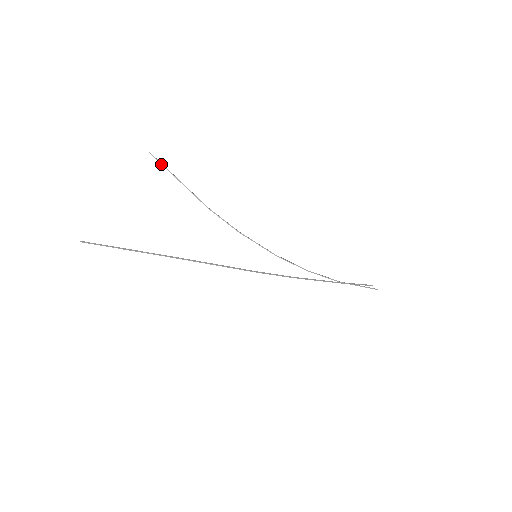
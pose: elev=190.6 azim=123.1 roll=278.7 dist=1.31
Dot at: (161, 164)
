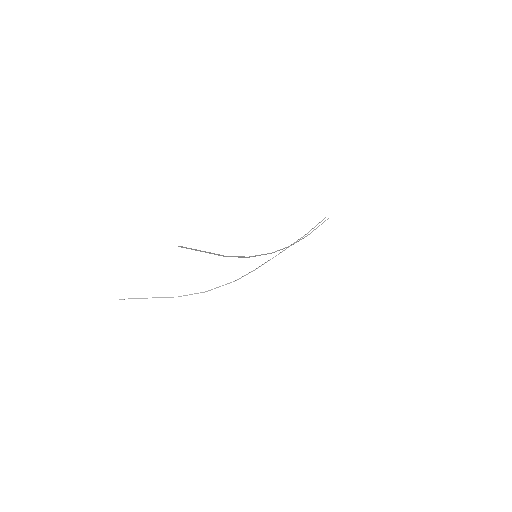
Dot at: occluded
